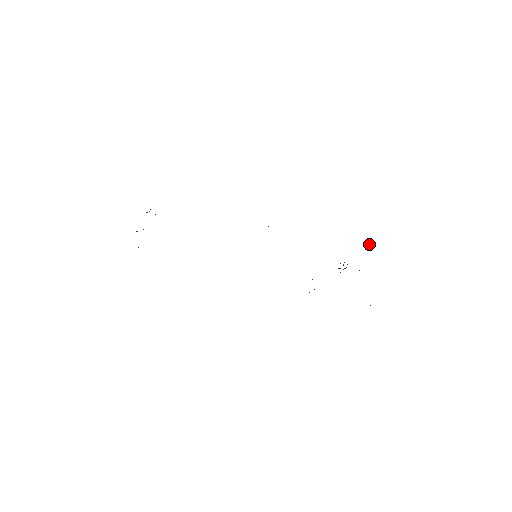
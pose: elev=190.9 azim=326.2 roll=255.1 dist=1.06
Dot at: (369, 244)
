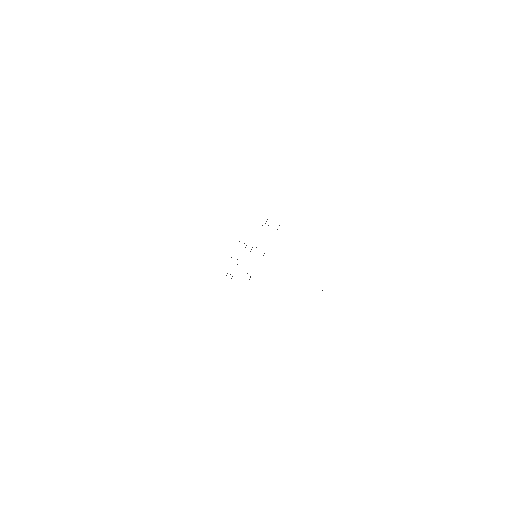
Dot at: occluded
